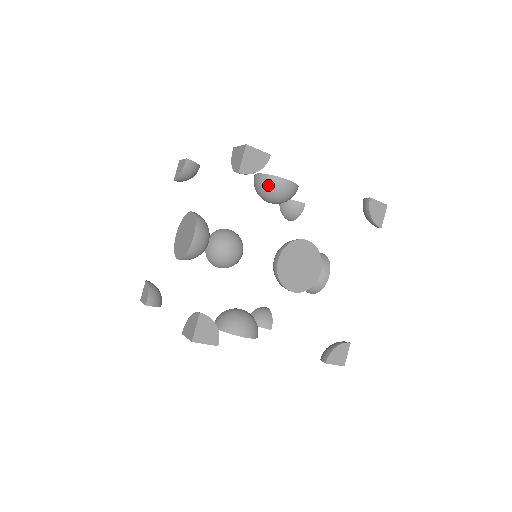
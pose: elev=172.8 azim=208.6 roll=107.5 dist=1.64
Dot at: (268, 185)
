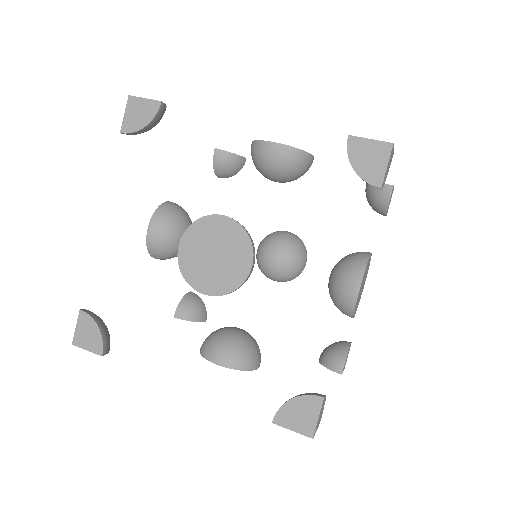
Dot at: (293, 163)
